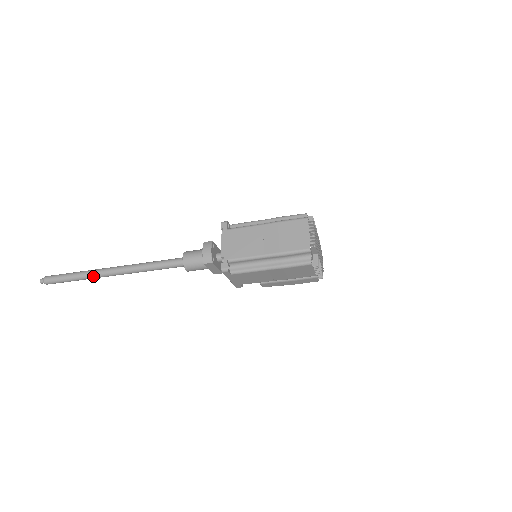
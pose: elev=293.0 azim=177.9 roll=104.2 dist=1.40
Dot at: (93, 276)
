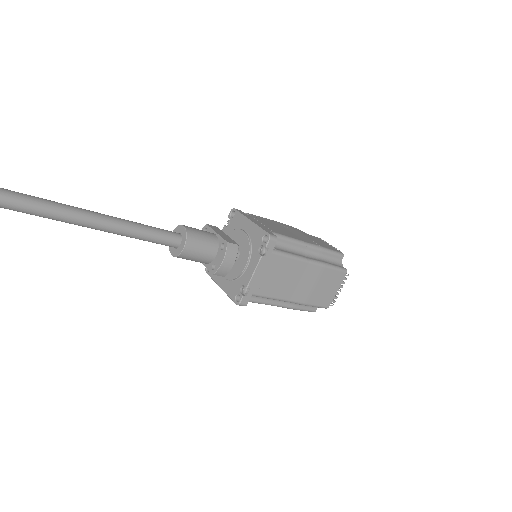
Dot at: out of frame
